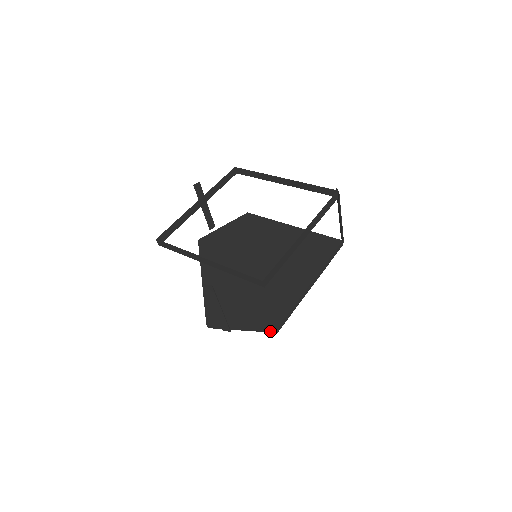
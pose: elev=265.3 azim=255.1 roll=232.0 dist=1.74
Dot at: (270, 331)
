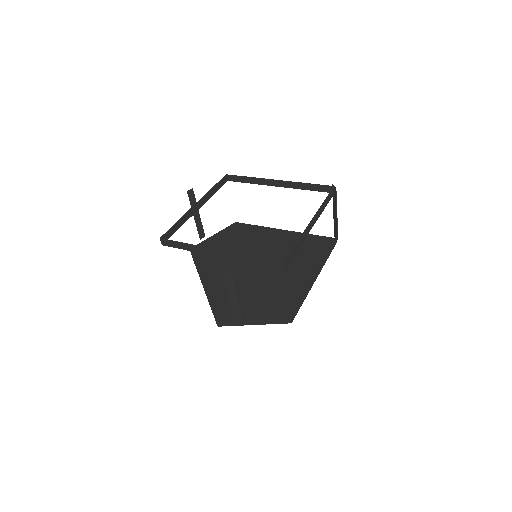
Dot at: (284, 322)
